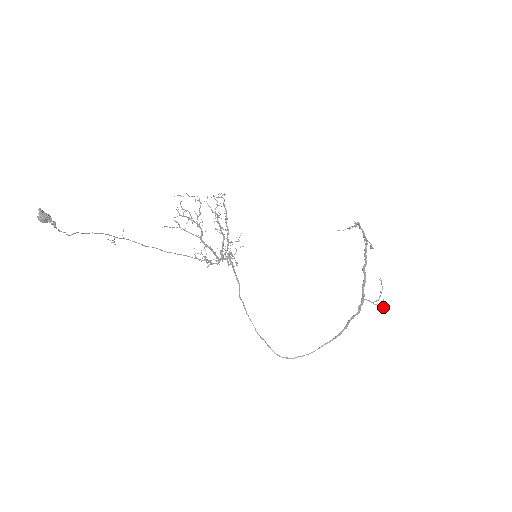
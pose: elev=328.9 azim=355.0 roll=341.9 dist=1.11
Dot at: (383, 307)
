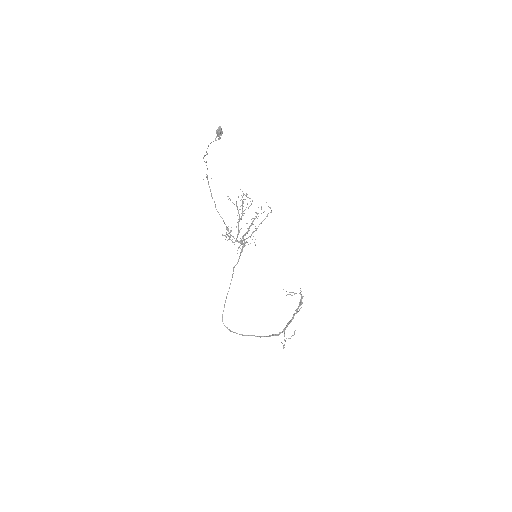
Dot at: occluded
